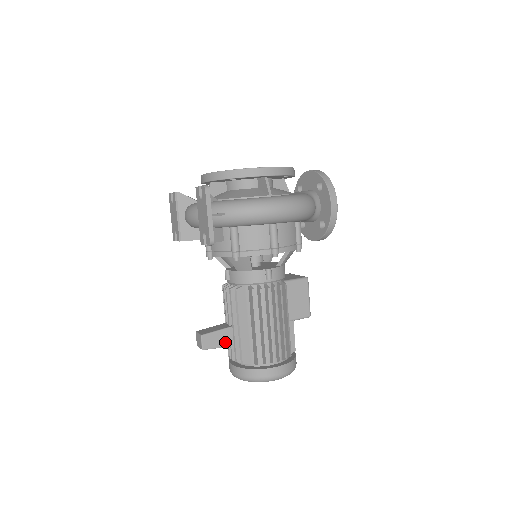
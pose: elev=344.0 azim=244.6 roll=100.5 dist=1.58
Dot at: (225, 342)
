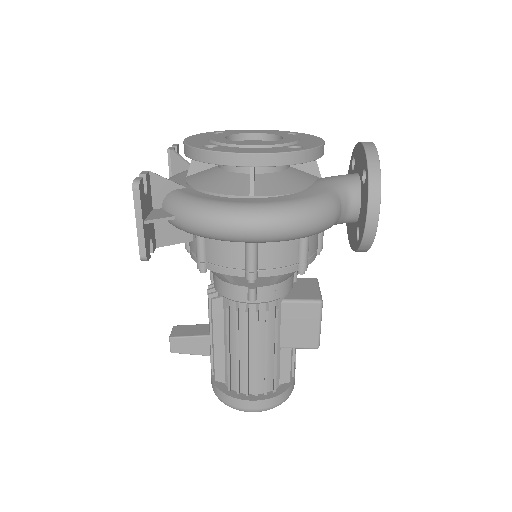
Dot at: (200, 350)
